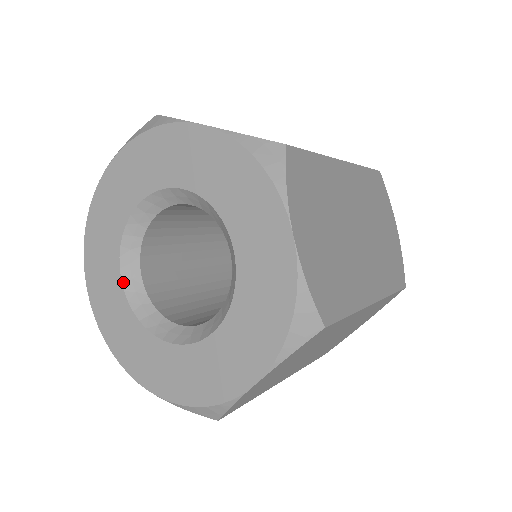
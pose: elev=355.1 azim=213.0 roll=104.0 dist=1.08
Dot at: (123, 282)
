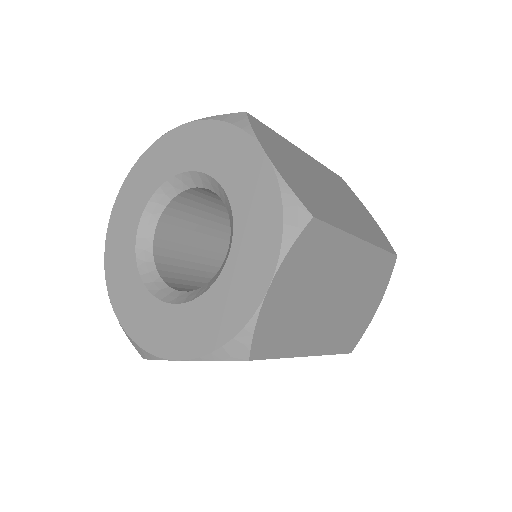
Dot at: (141, 277)
